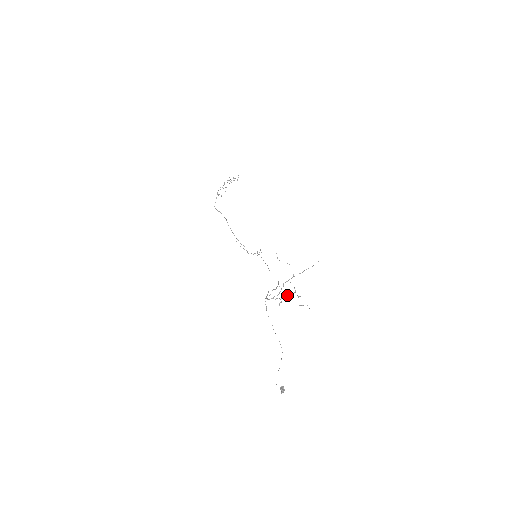
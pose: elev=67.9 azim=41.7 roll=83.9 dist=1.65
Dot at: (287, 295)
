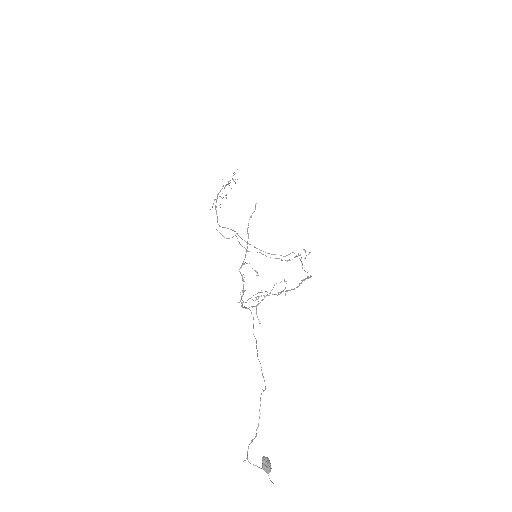
Dot at: occluded
